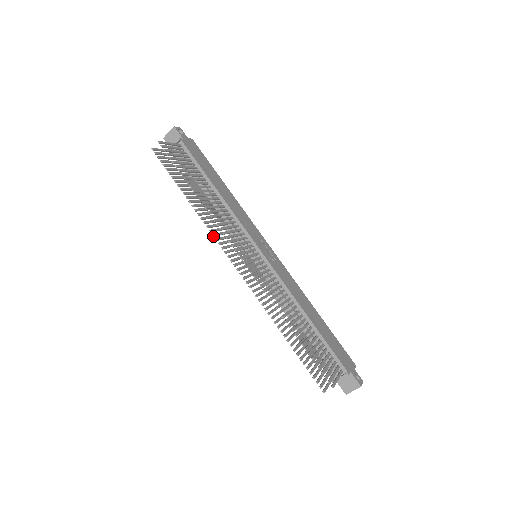
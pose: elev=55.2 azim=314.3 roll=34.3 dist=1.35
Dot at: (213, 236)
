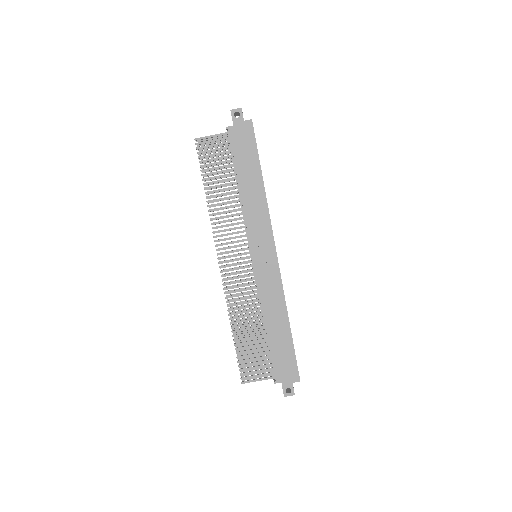
Dot at: occluded
